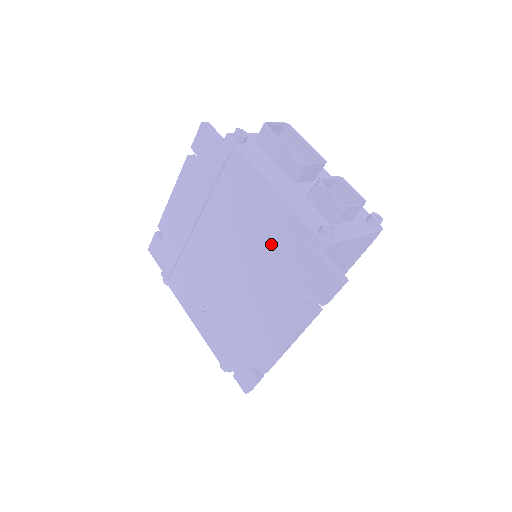
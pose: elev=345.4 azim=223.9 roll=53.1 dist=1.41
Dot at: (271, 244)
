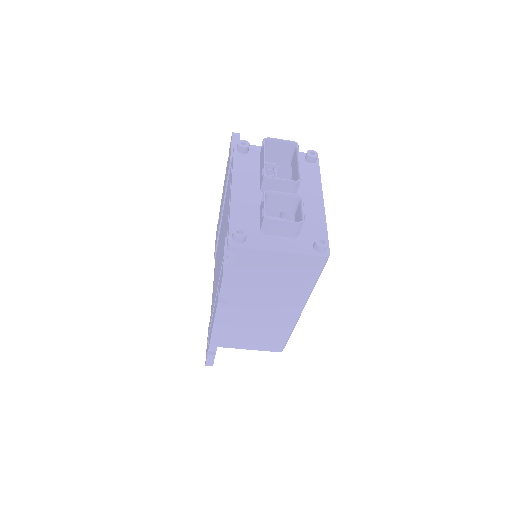
Dot at: (224, 239)
